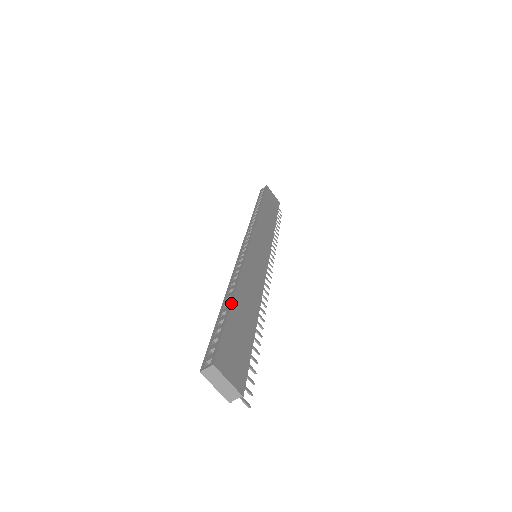
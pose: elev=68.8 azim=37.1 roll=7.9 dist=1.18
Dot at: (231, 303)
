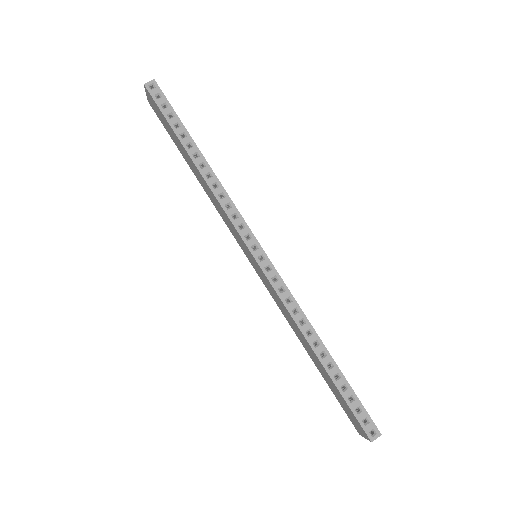
Dot at: occluded
